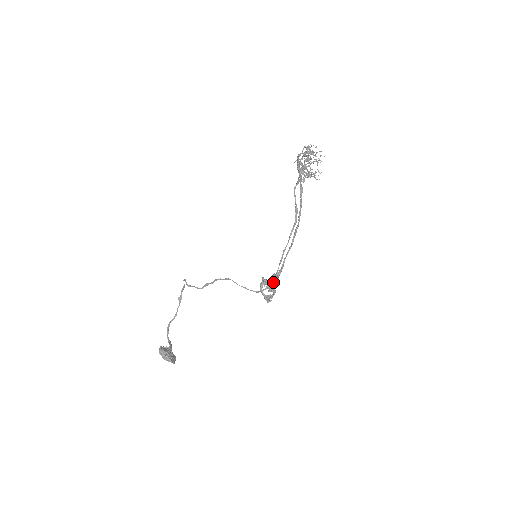
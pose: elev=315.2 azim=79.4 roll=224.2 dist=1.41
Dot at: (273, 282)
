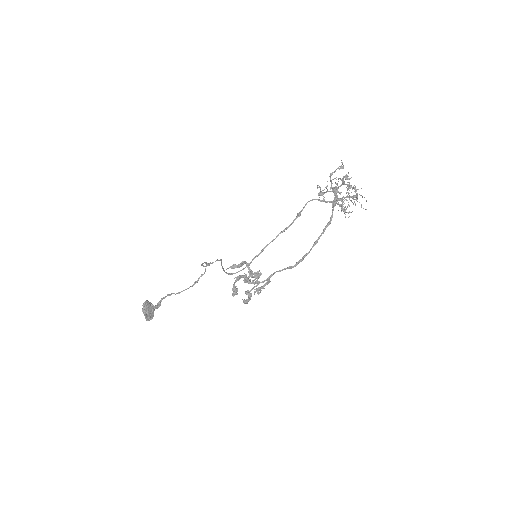
Dot at: (257, 291)
